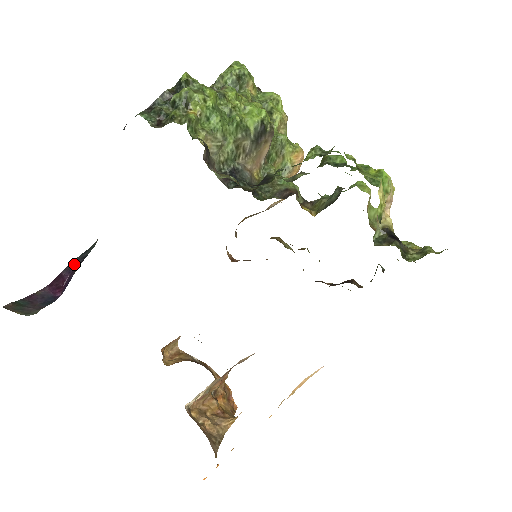
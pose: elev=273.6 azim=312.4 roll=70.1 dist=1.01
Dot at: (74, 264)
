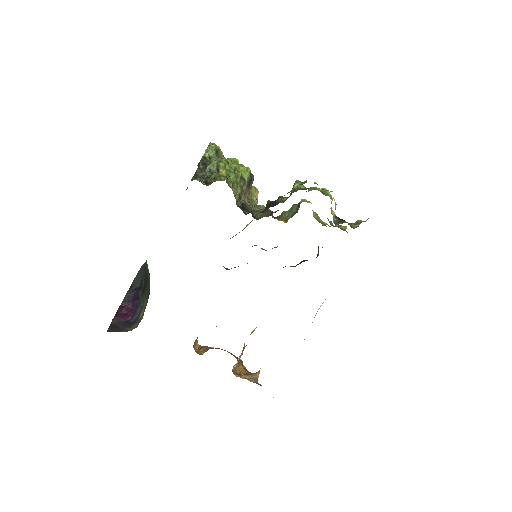
Dot at: (129, 296)
